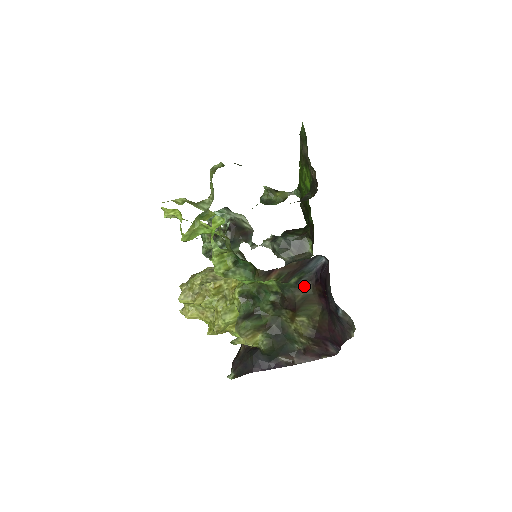
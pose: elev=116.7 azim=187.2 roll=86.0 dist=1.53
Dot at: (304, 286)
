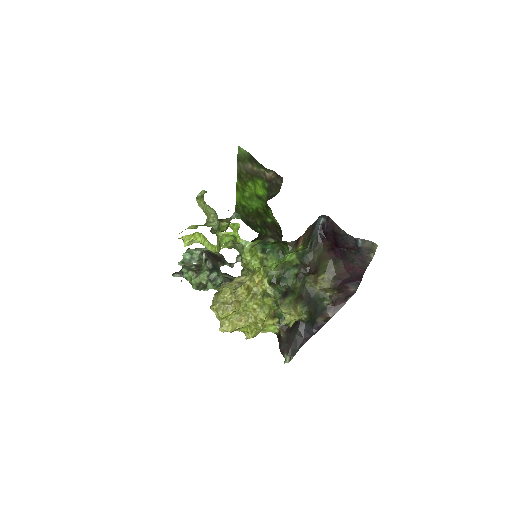
Dot at: (316, 248)
